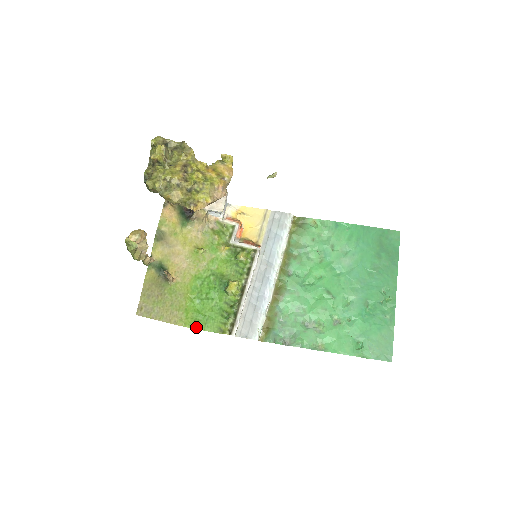
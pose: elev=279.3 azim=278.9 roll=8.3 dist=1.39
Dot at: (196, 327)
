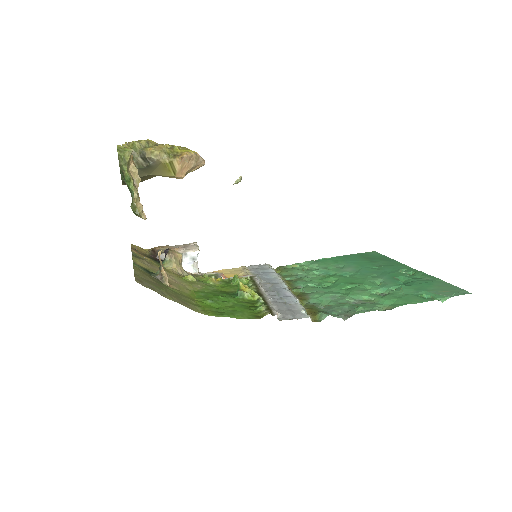
Dot at: (222, 316)
